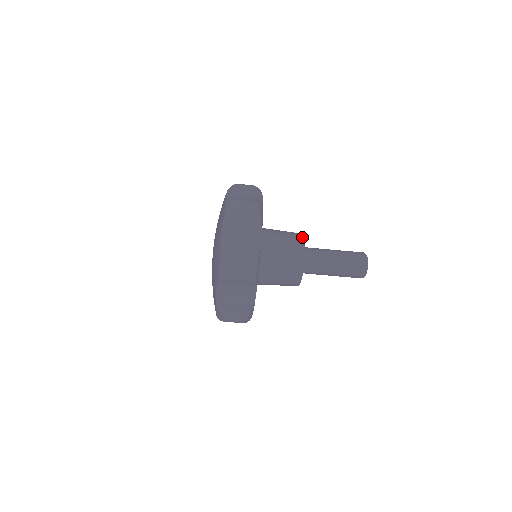
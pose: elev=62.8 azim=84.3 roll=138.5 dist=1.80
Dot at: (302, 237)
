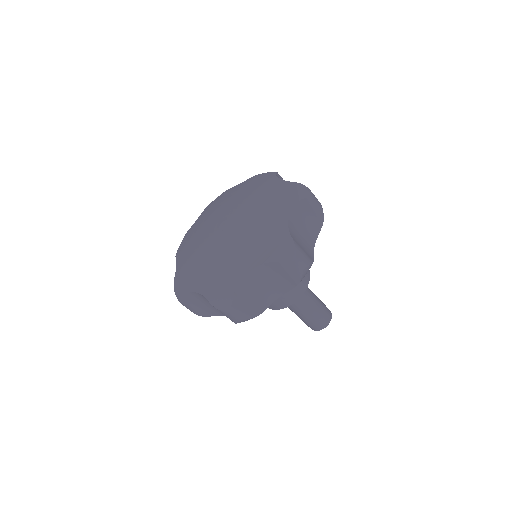
Dot at: occluded
